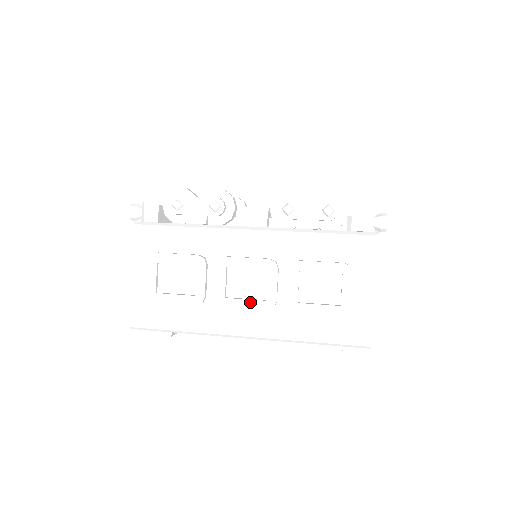
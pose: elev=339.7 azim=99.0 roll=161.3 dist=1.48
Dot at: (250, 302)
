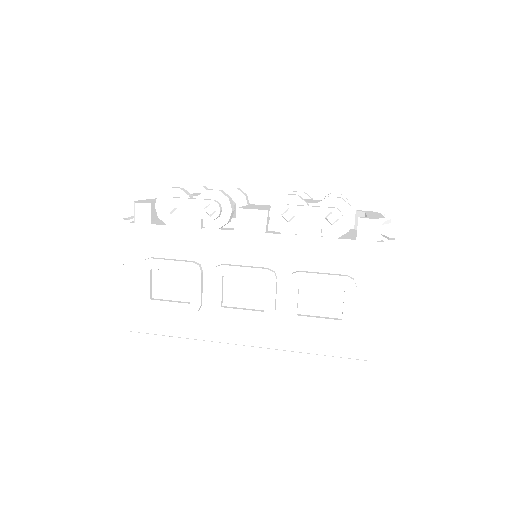
Dot at: (247, 312)
